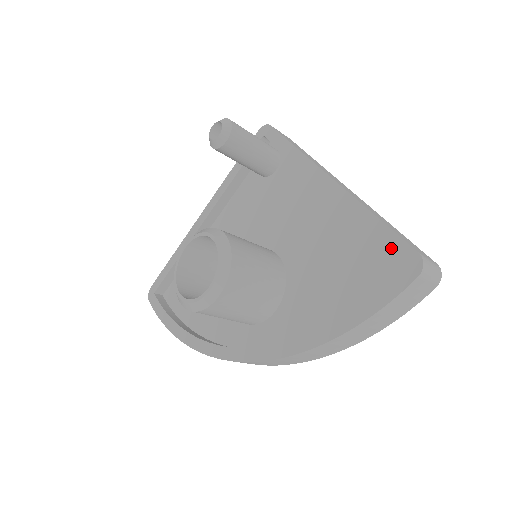
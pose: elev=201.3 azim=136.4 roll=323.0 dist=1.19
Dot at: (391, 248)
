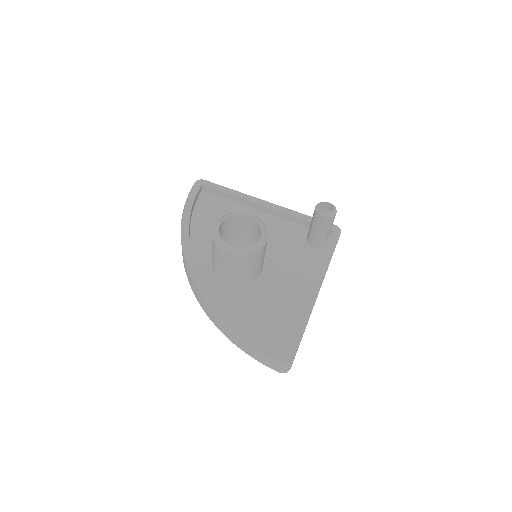
Dot at: (292, 342)
